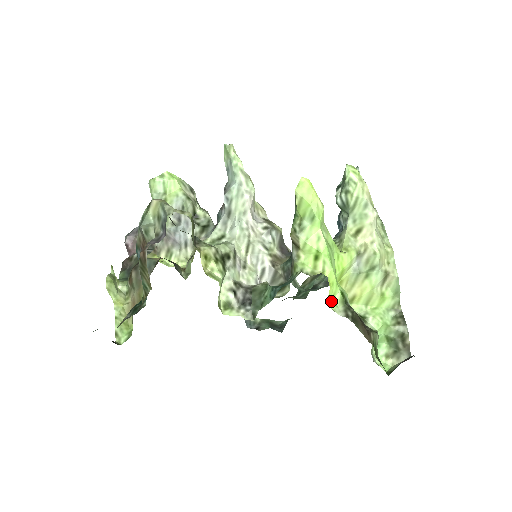
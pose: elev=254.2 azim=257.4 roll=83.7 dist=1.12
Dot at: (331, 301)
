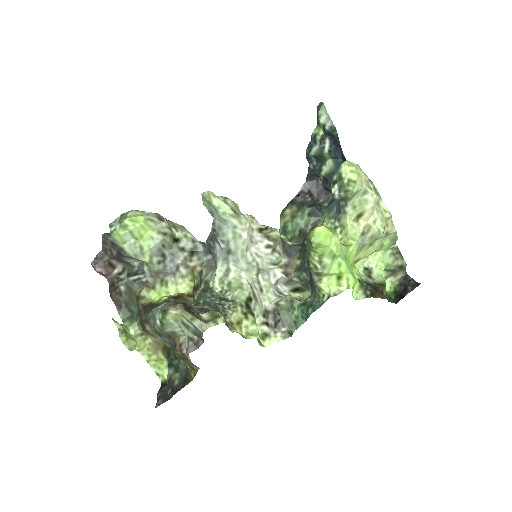
Dot at: (352, 292)
